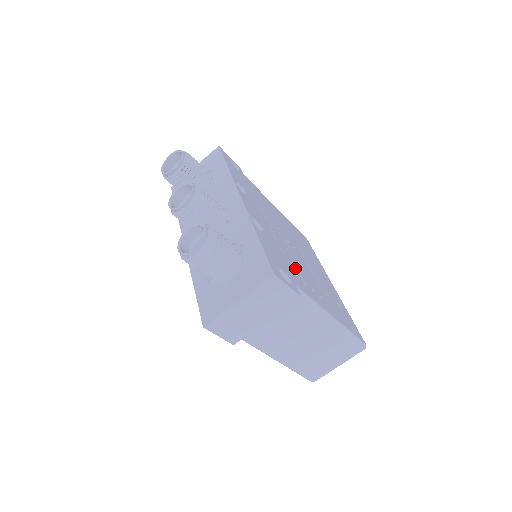
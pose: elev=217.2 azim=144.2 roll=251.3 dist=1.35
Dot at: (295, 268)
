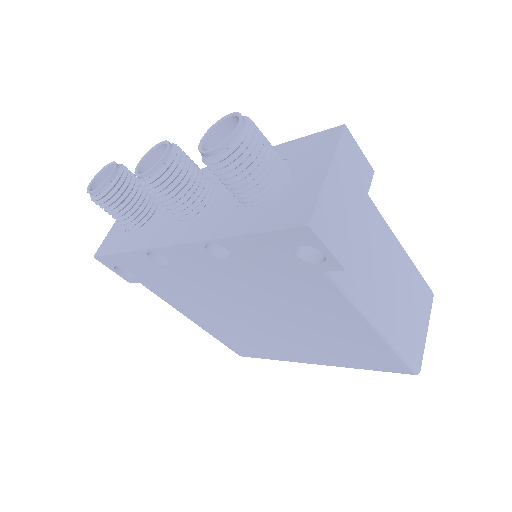
Dot at: occluded
